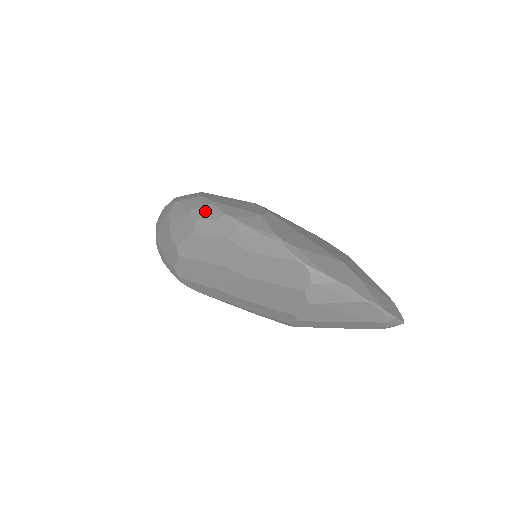
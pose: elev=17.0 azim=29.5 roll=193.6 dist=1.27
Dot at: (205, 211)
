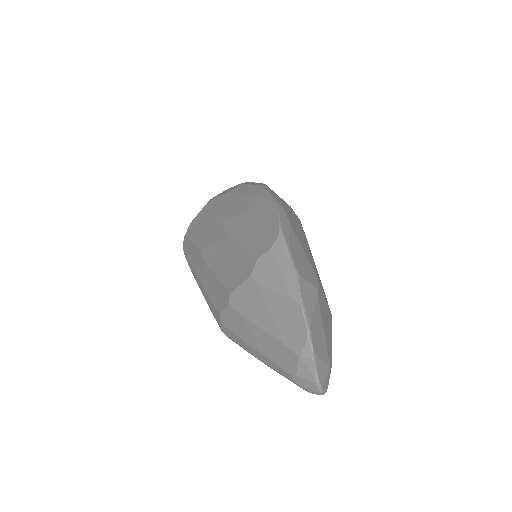
Dot at: (254, 183)
